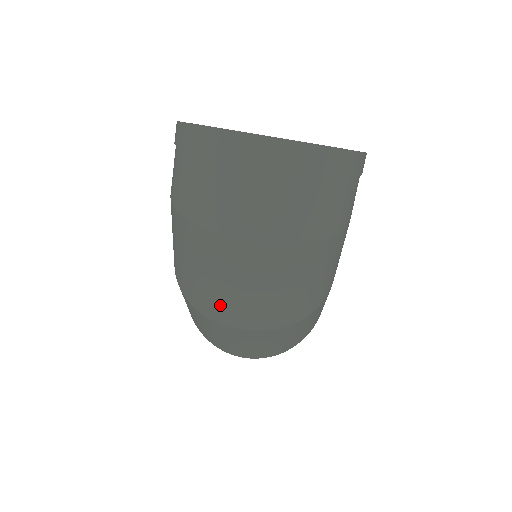
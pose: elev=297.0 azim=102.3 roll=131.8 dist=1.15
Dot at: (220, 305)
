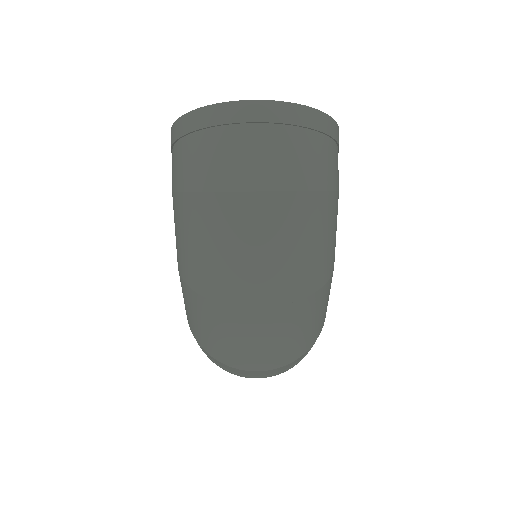
Dot at: (238, 281)
